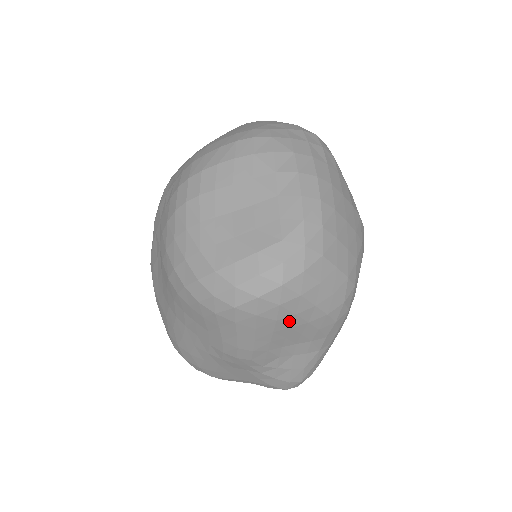
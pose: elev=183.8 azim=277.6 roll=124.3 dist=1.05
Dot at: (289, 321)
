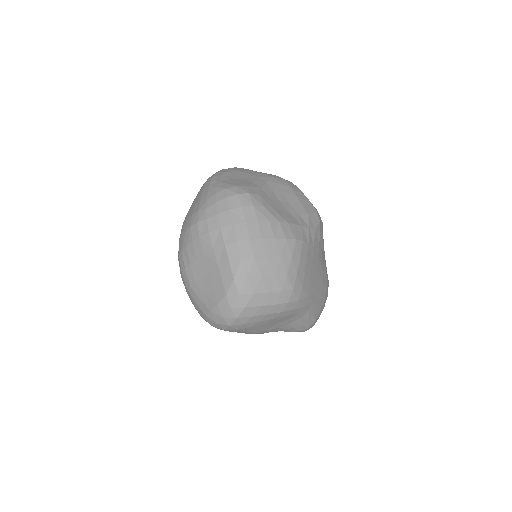
Dot at: (259, 324)
